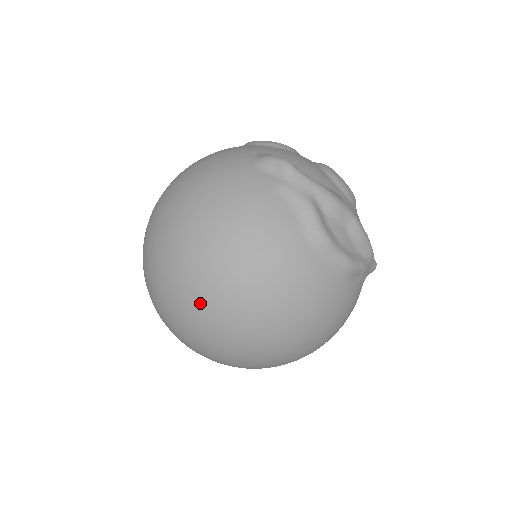
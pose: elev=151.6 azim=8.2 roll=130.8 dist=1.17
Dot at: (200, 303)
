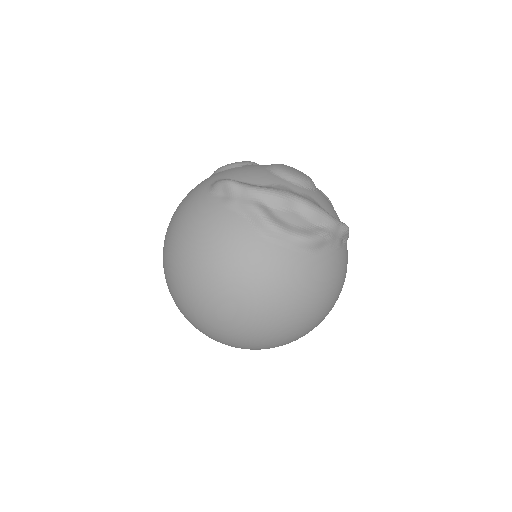
Dot at: (207, 311)
